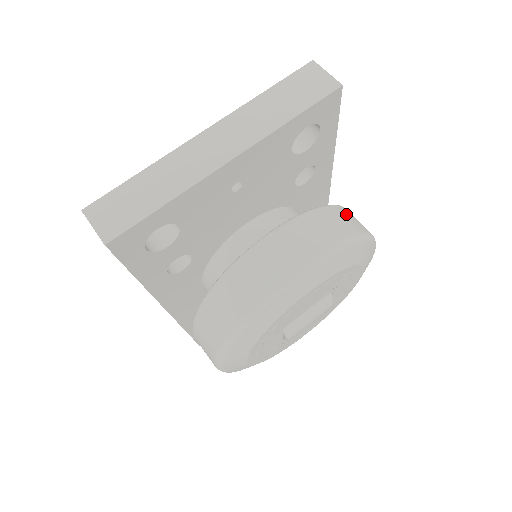
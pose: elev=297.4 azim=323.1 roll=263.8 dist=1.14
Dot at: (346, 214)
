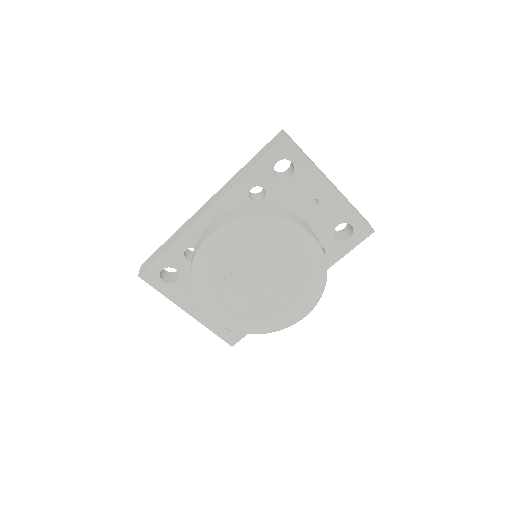
Dot at: occluded
